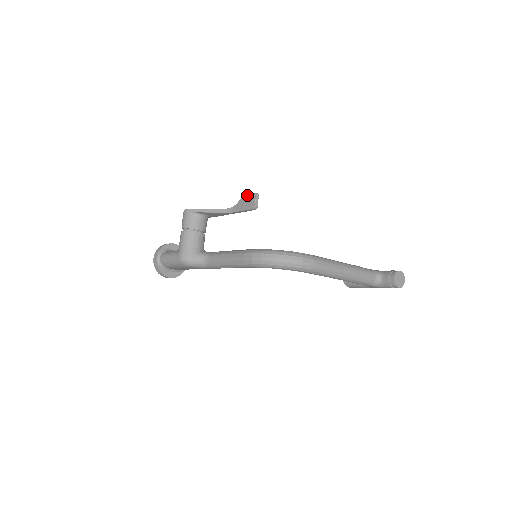
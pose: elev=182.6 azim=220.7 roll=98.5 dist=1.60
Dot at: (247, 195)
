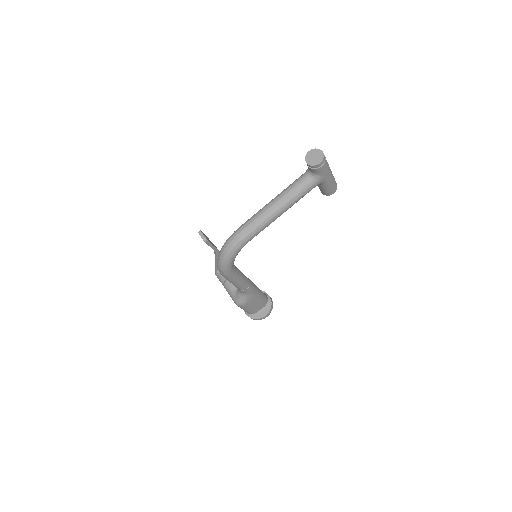
Dot at: occluded
